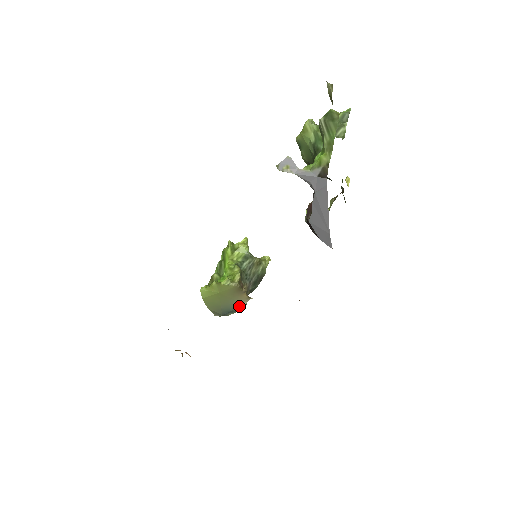
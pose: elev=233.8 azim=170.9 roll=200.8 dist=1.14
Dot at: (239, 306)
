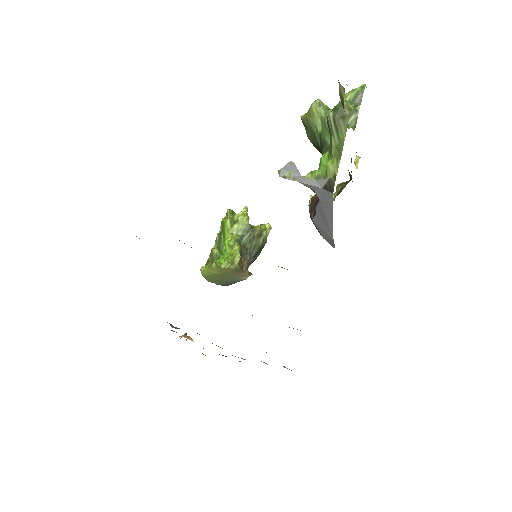
Dot at: (240, 280)
